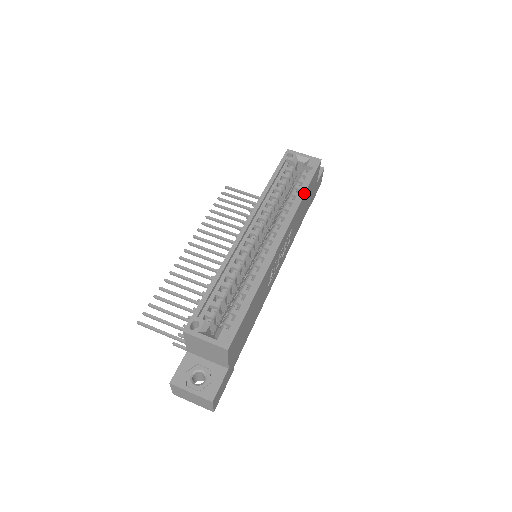
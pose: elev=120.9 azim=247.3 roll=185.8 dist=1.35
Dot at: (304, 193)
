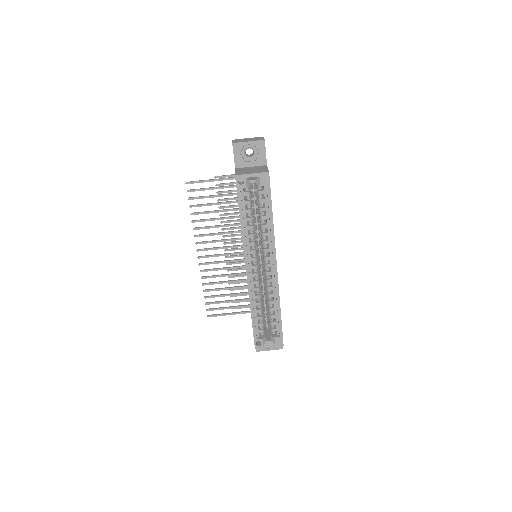
Dot at: (272, 218)
